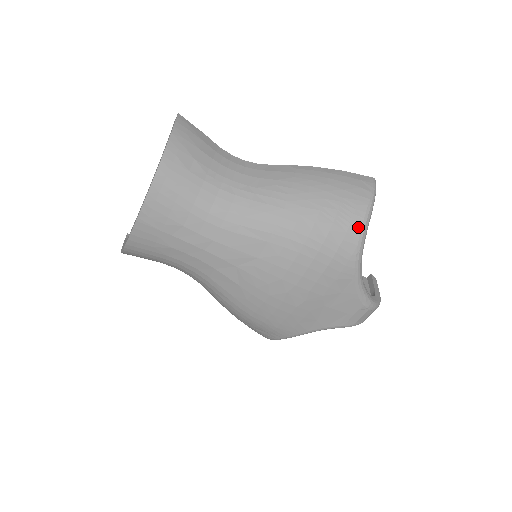
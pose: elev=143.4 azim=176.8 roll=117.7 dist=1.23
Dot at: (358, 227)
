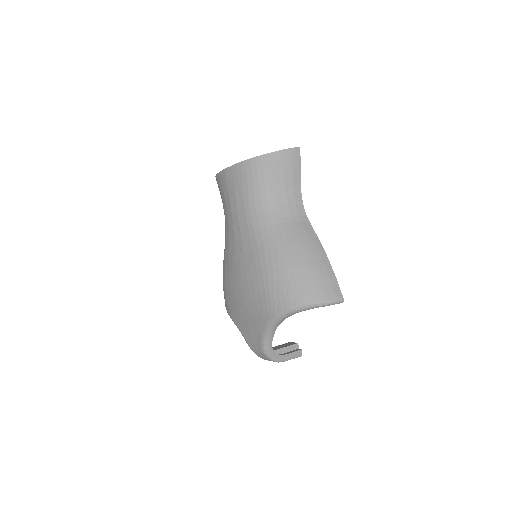
Dot at: (293, 303)
